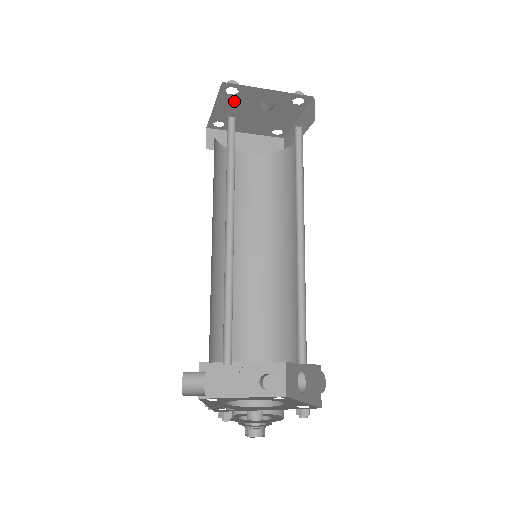
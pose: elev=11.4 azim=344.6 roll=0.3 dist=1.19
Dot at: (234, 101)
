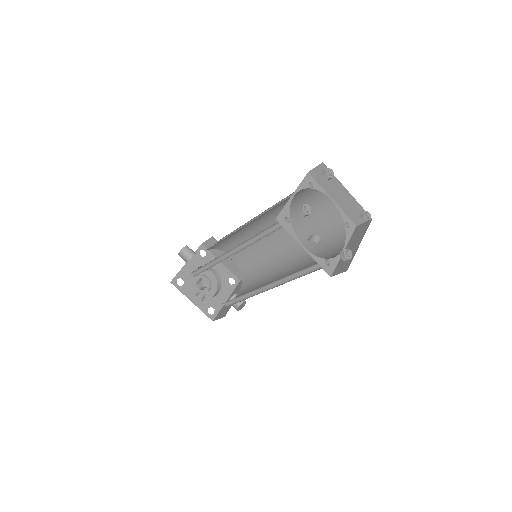
Dot at: occluded
